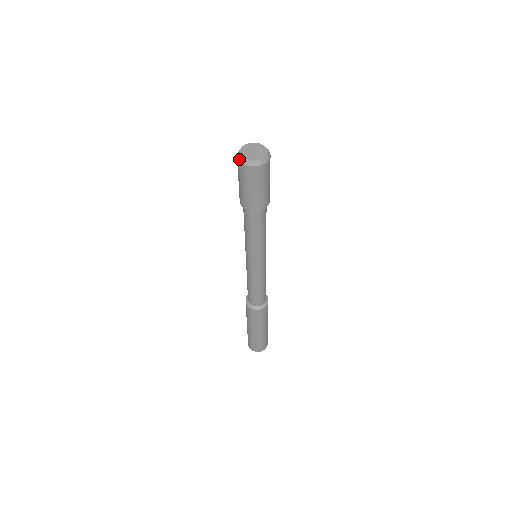
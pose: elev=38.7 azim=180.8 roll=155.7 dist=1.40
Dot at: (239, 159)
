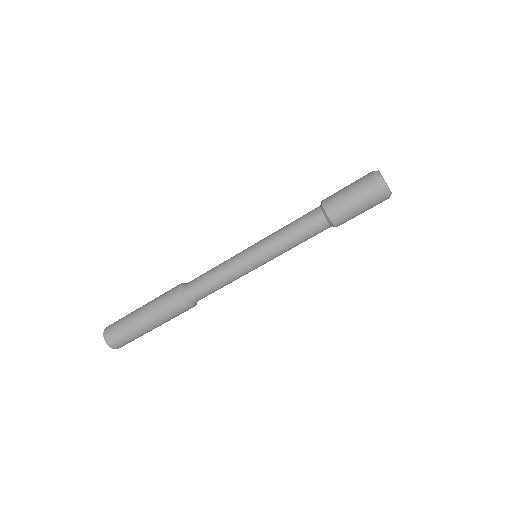
Dot at: (378, 176)
